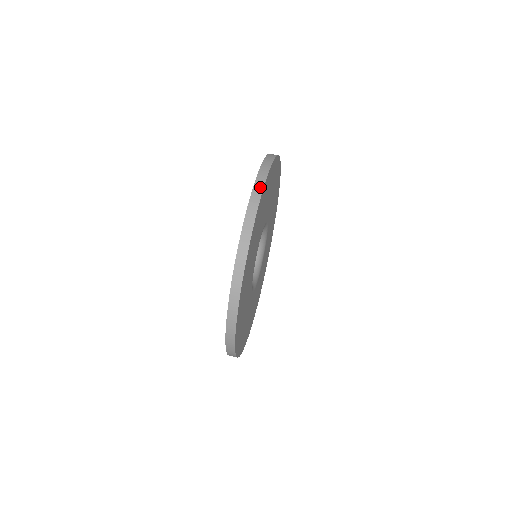
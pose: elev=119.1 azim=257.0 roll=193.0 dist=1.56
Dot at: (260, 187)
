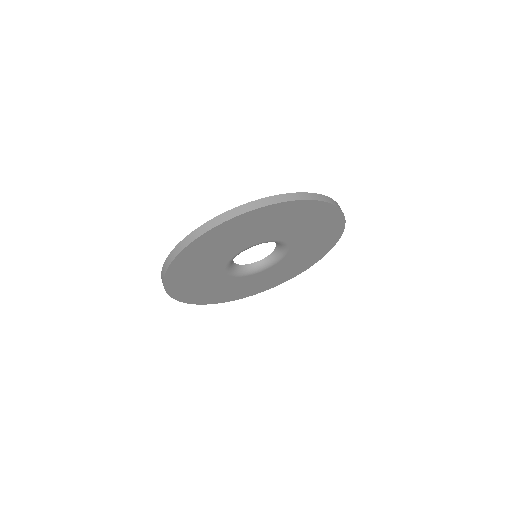
Dot at: (191, 239)
